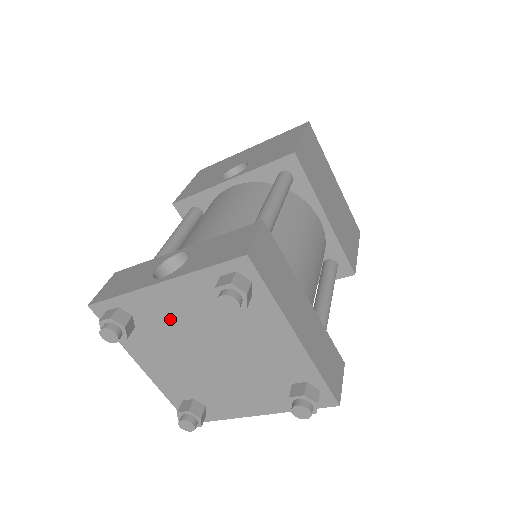
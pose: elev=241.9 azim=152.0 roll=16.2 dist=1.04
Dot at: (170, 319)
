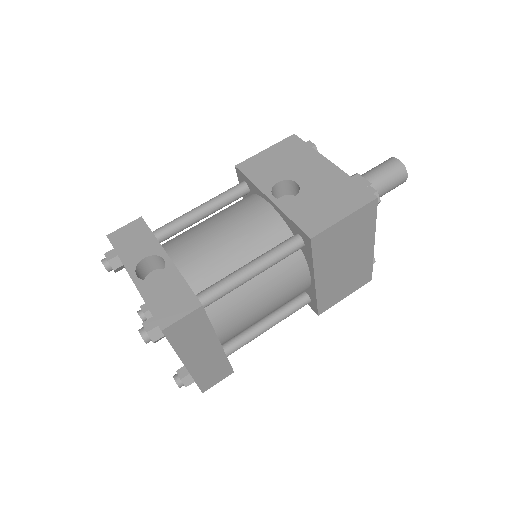
Dot at: occluded
